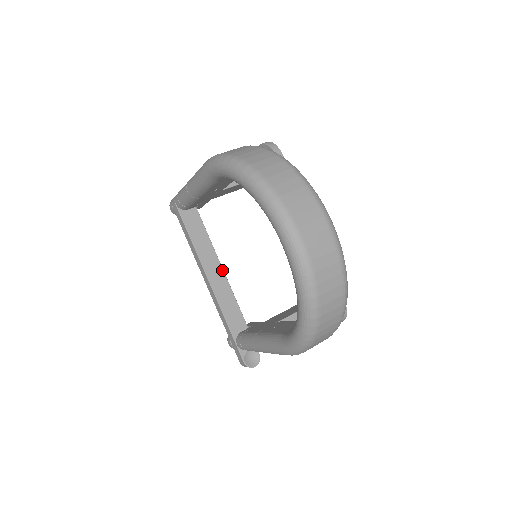
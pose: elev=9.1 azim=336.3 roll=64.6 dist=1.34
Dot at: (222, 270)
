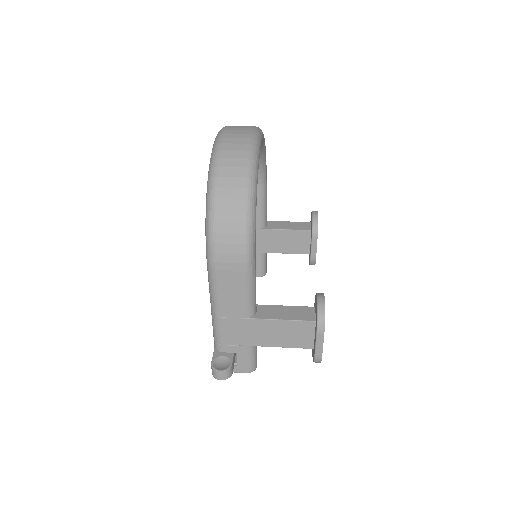
Dot at: occluded
